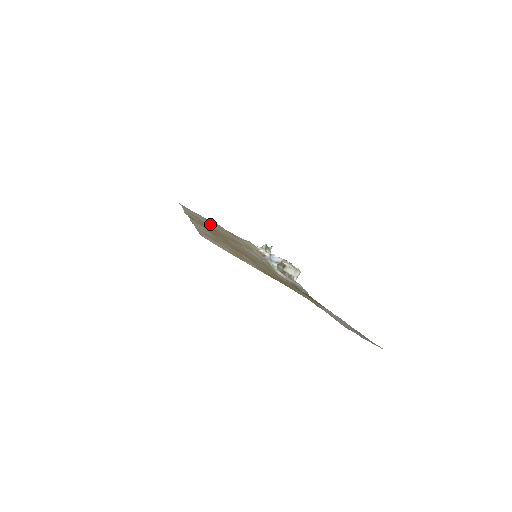
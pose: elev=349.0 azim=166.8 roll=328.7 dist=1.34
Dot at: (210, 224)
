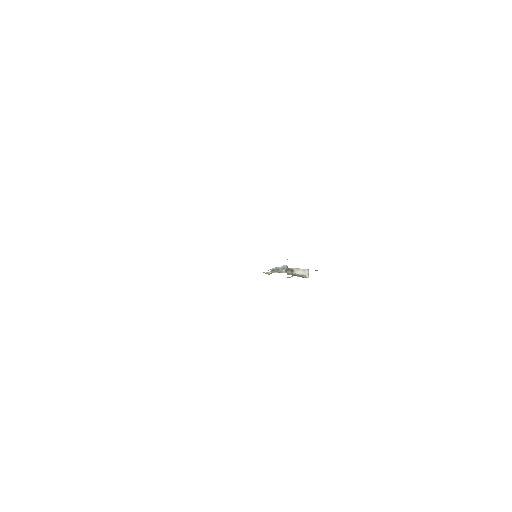
Dot at: occluded
